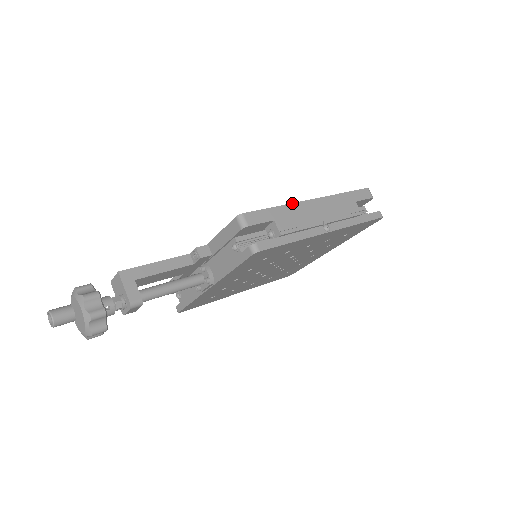
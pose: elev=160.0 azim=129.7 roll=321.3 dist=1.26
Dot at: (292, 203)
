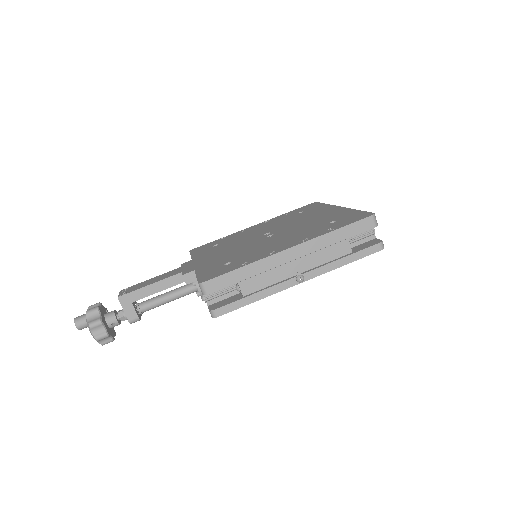
Dot at: (262, 259)
